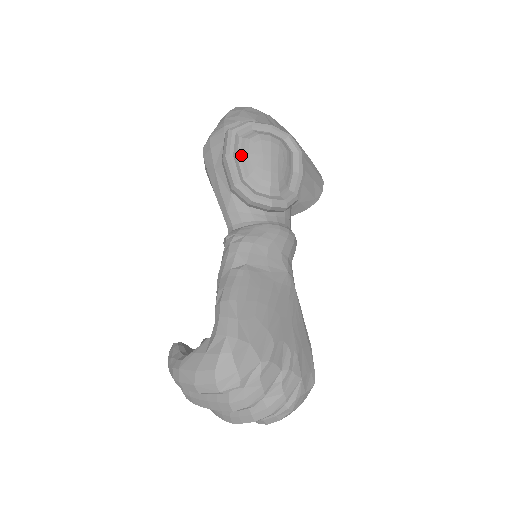
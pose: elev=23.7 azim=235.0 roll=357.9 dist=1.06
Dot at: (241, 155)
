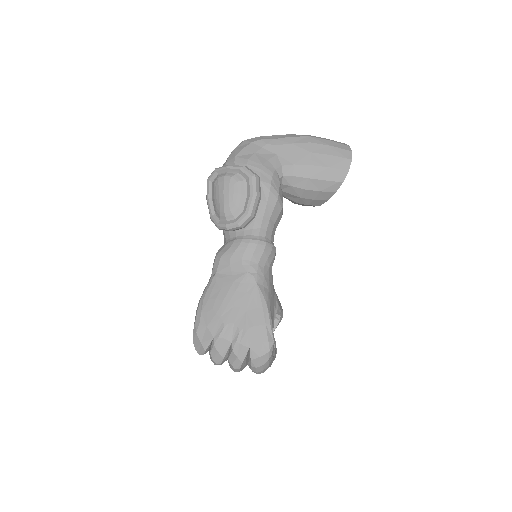
Dot at: (212, 196)
